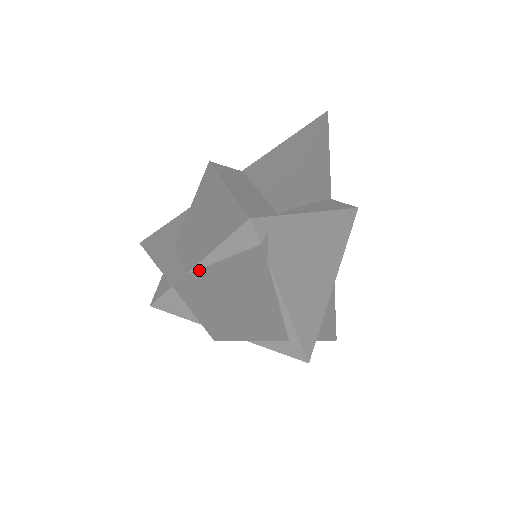
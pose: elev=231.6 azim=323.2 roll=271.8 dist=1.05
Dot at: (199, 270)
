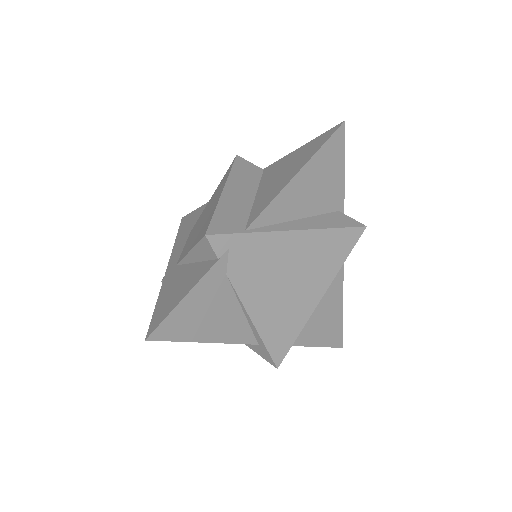
Dot at: (182, 265)
